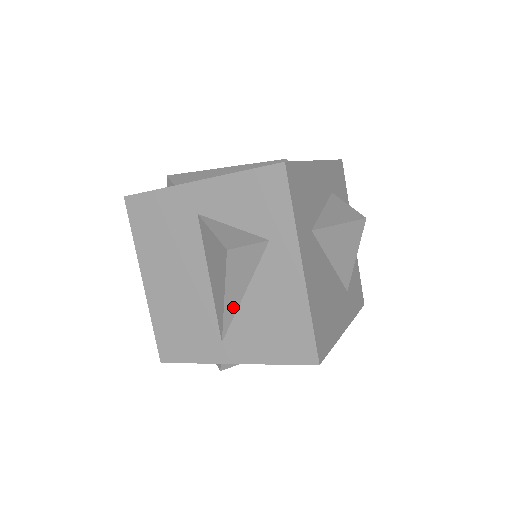
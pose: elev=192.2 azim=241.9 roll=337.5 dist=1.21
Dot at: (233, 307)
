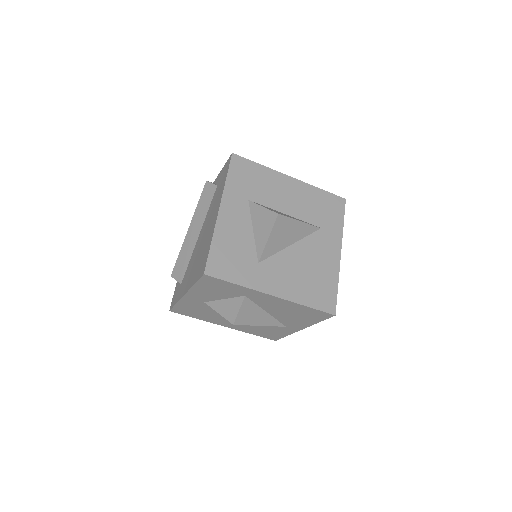
Dot at: (270, 320)
